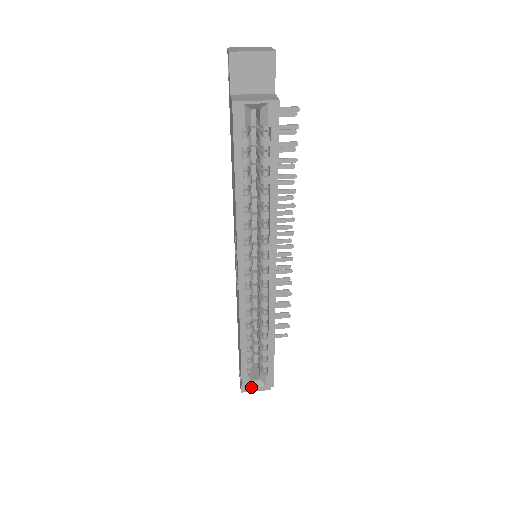
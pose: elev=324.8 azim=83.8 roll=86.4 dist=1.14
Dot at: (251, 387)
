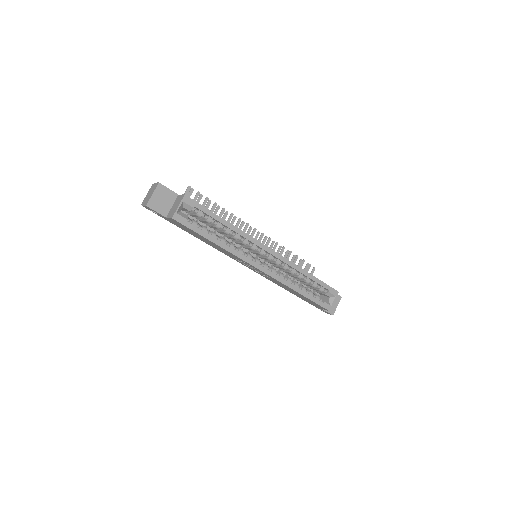
Dot at: (331, 305)
